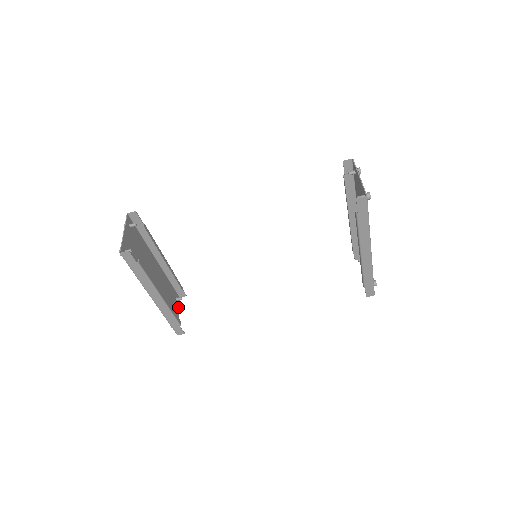
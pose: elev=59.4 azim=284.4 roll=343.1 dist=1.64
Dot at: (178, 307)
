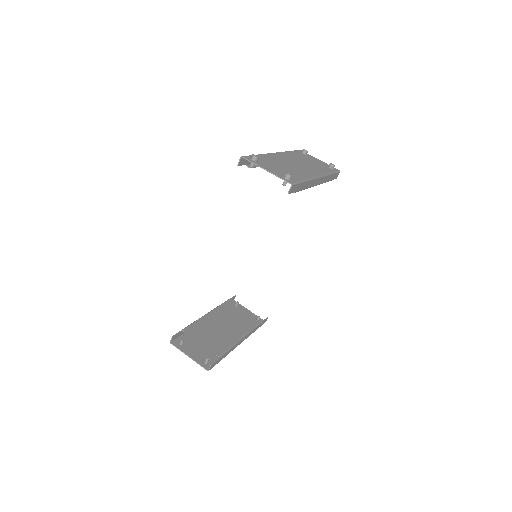
Dot at: (242, 307)
